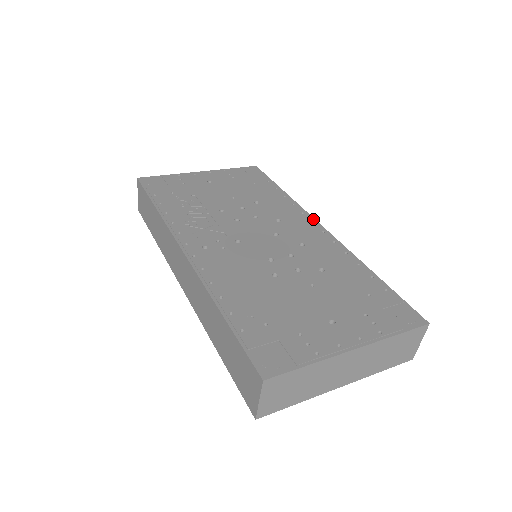
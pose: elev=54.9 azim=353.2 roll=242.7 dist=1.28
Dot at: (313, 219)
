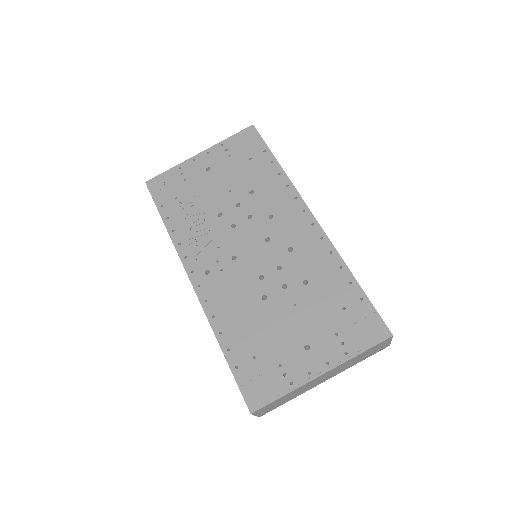
Dot at: (304, 206)
